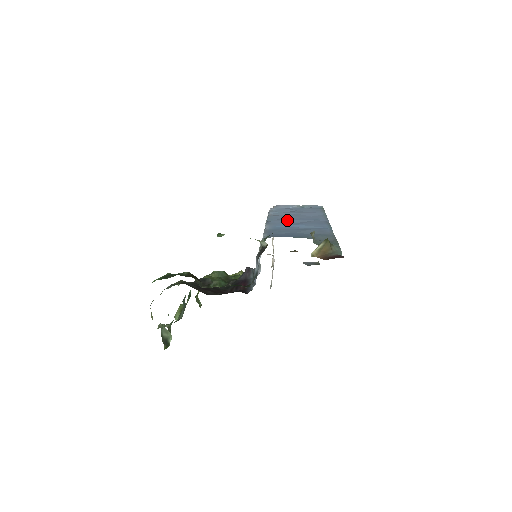
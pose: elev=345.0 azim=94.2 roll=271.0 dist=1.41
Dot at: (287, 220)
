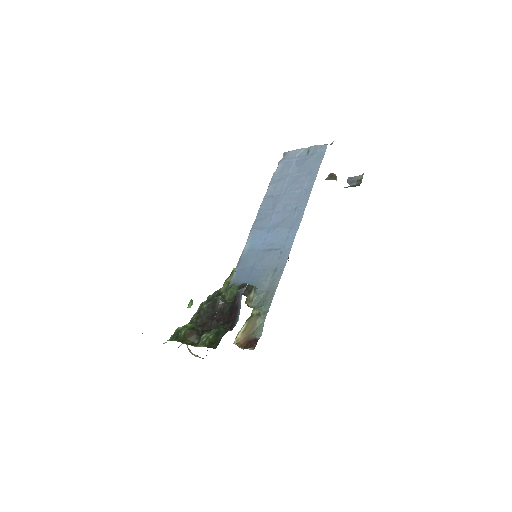
Dot at: (270, 217)
